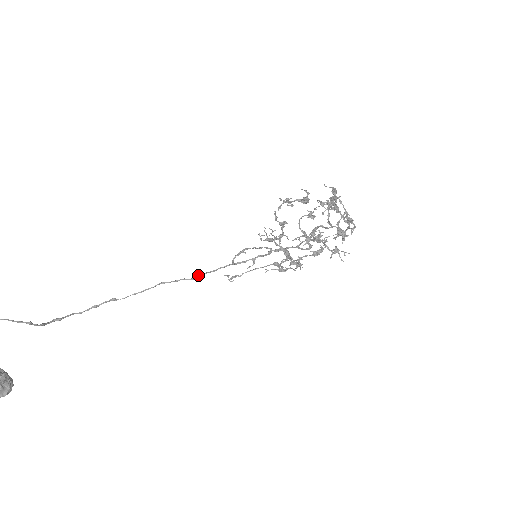
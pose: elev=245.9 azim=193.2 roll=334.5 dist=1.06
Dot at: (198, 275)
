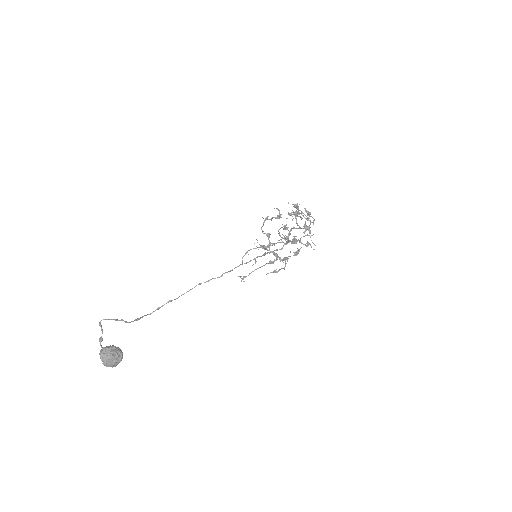
Dot at: occluded
